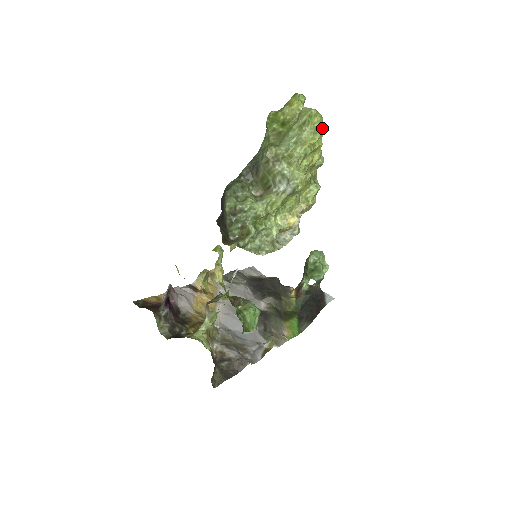
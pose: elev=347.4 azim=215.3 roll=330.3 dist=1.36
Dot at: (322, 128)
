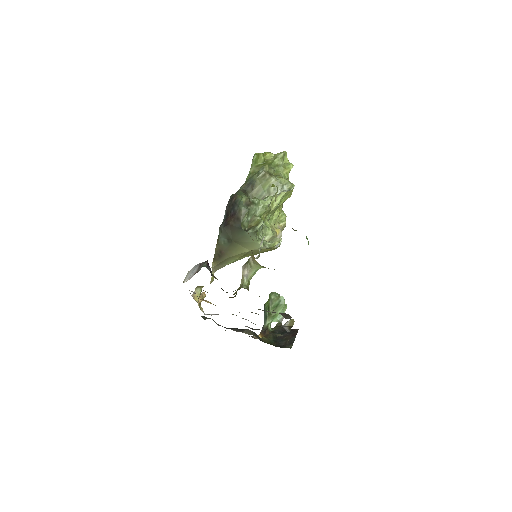
Dot at: occluded
